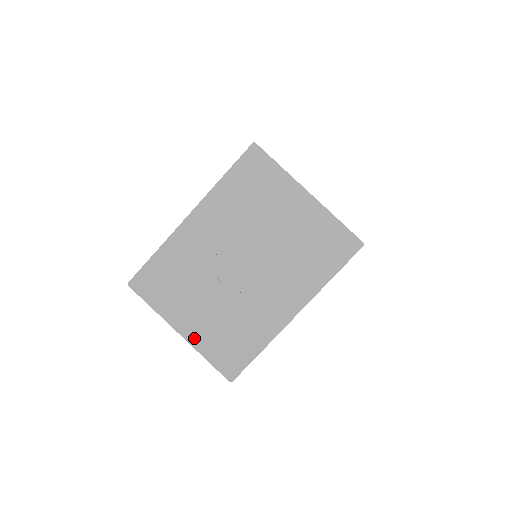
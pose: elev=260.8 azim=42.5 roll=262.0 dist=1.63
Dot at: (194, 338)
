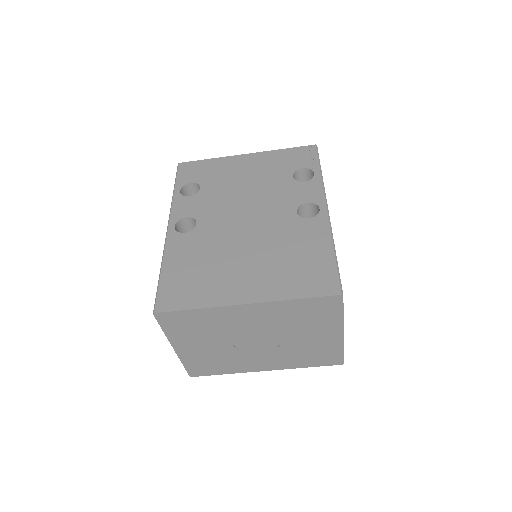
Dot at: (183, 354)
